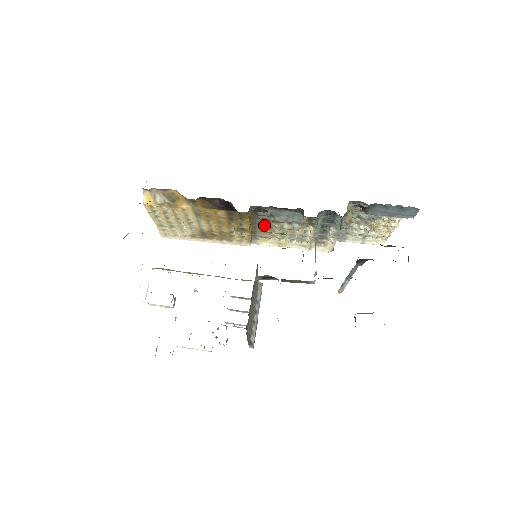
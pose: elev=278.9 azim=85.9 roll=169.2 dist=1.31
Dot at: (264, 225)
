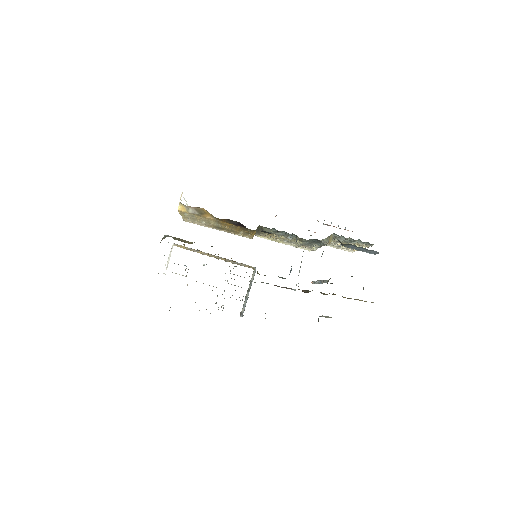
Dot at: (266, 233)
